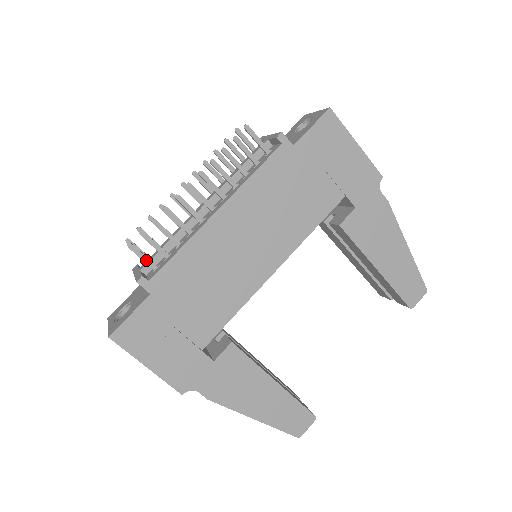
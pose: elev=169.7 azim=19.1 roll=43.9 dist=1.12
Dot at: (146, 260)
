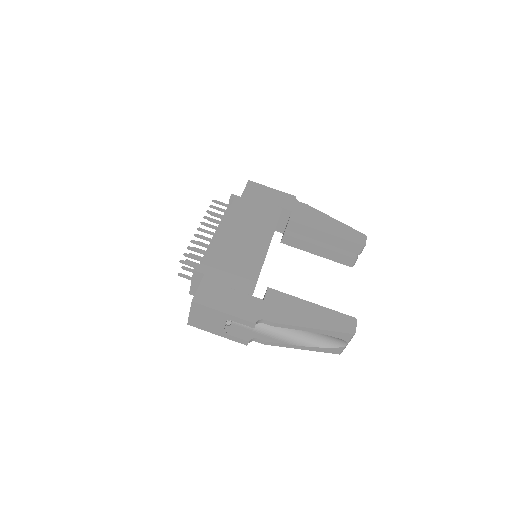
Dot at: (194, 265)
